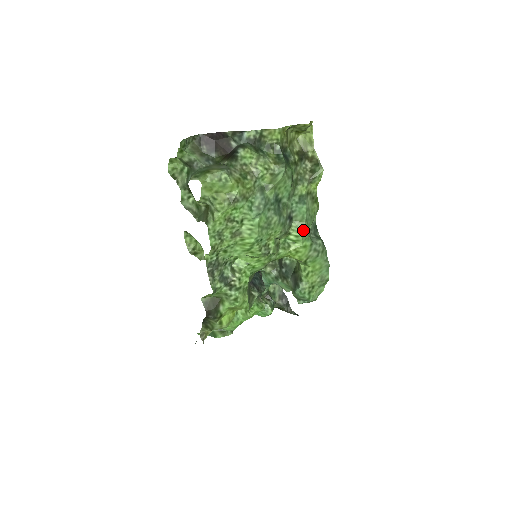
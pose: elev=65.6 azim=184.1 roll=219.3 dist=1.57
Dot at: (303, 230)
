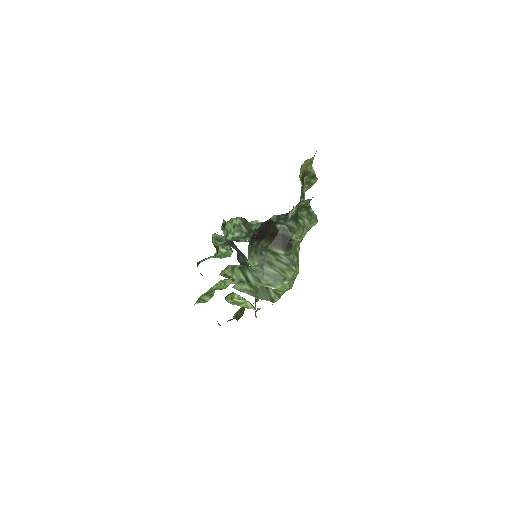
Dot at: occluded
